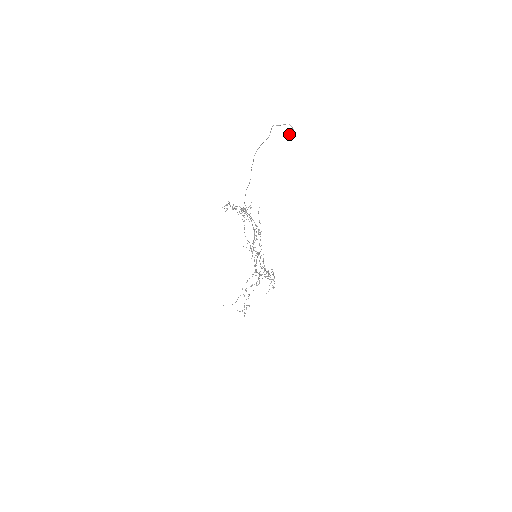
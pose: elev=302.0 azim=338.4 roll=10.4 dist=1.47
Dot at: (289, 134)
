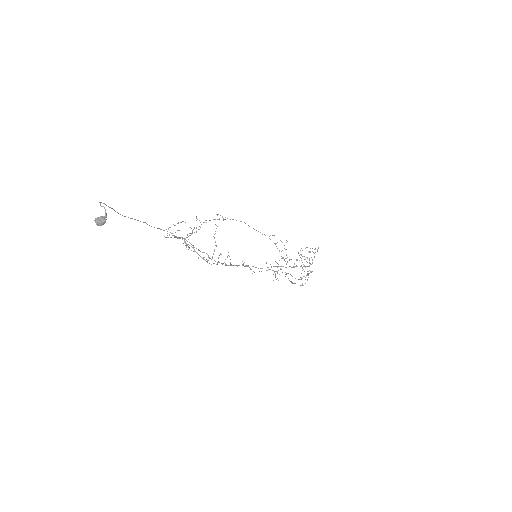
Dot at: (98, 224)
